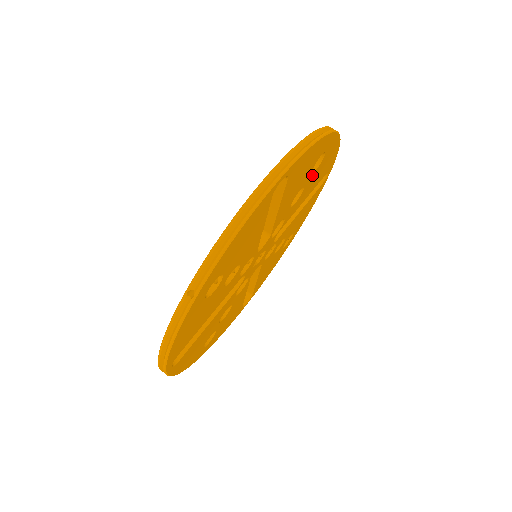
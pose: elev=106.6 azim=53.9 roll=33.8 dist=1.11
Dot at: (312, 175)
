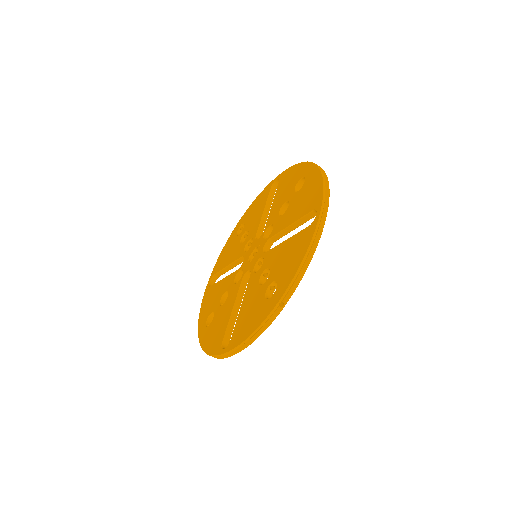
Dot at: occluded
